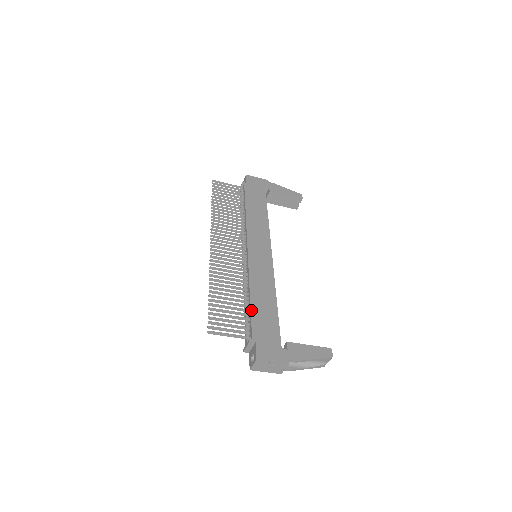
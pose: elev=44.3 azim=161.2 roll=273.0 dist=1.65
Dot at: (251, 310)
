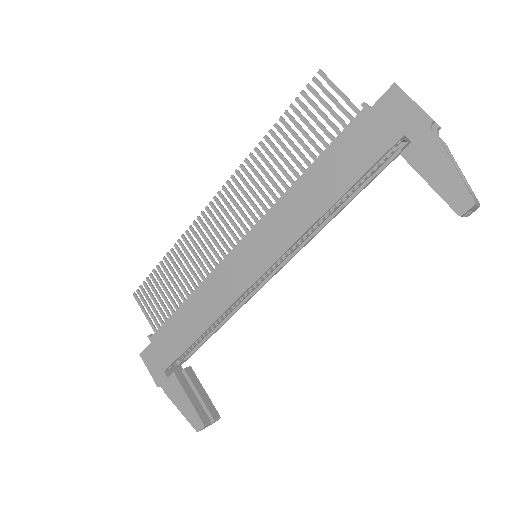
Dot at: (173, 314)
